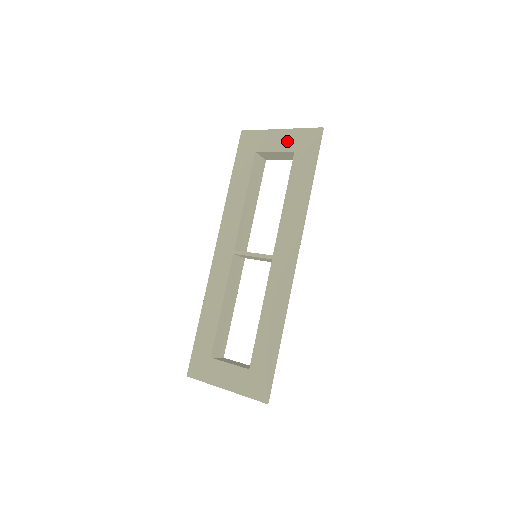
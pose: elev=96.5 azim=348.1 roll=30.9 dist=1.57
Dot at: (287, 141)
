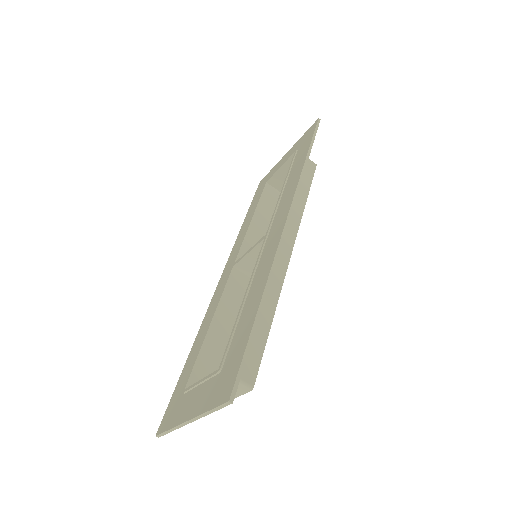
Dot at: (291, 153)
